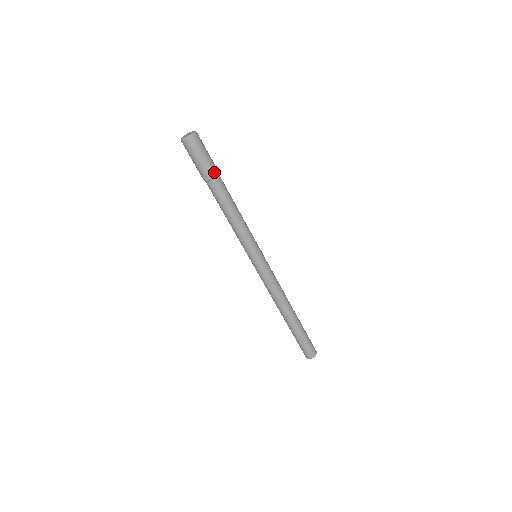
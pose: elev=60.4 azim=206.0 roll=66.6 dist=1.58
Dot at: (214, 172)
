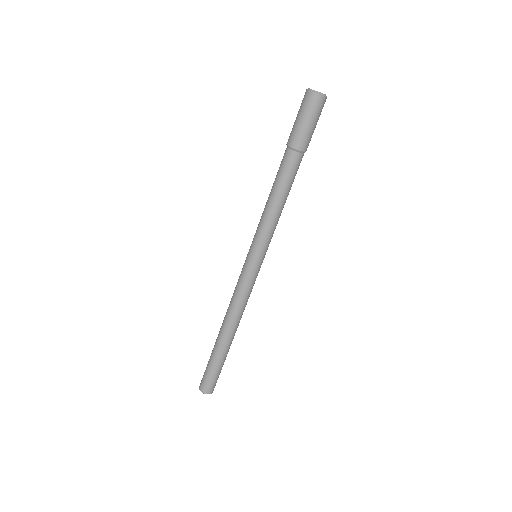
Dot at: (305, 146)
